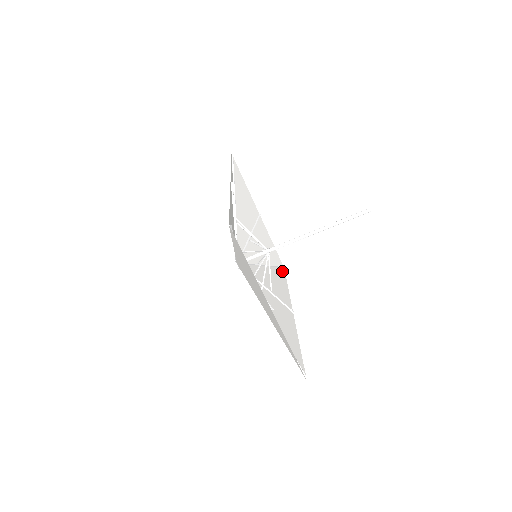
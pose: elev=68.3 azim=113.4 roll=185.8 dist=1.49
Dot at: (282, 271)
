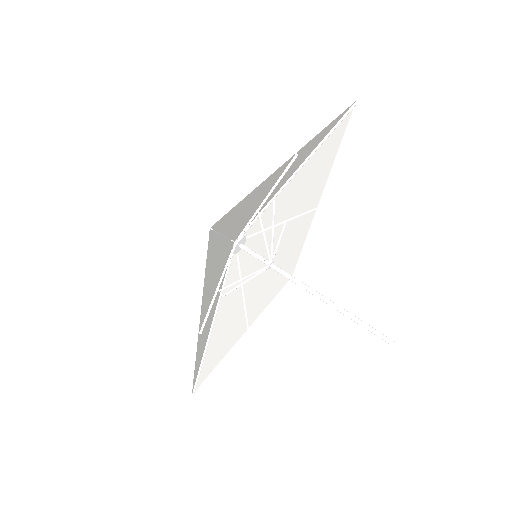
Dot at: (195, 380)
